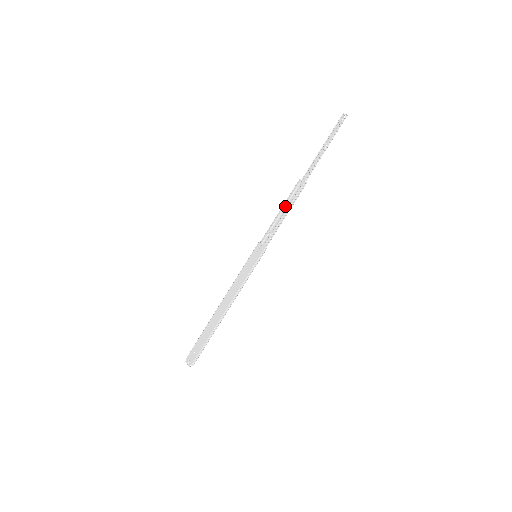
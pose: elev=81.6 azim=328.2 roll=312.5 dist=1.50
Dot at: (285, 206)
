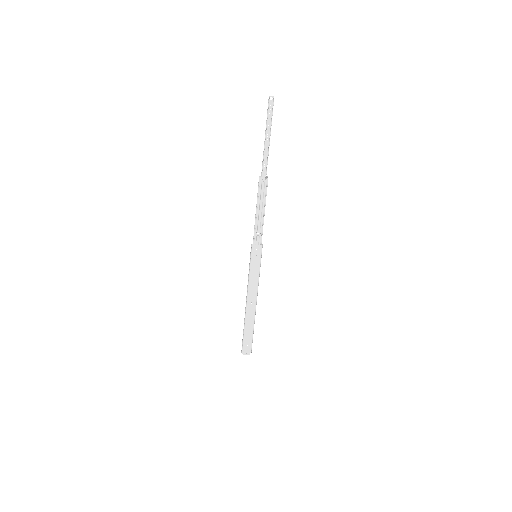
Dot at: (259, 206)
